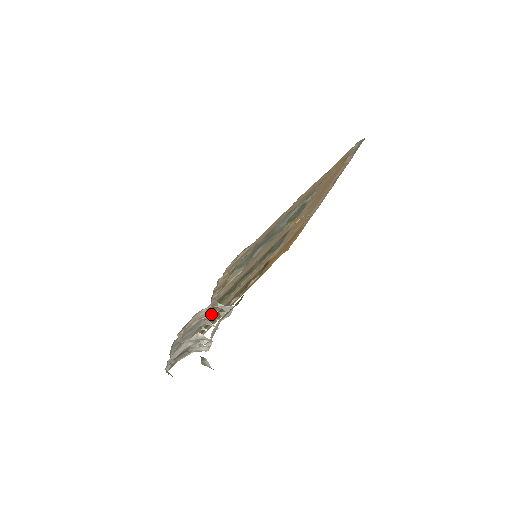
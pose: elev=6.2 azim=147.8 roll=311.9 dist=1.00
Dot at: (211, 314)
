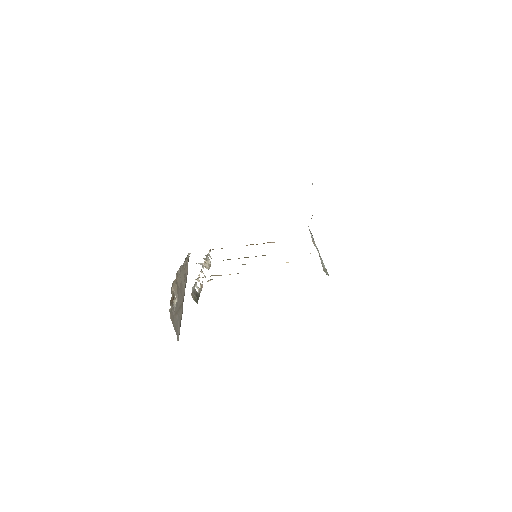
Dot at: occluded
